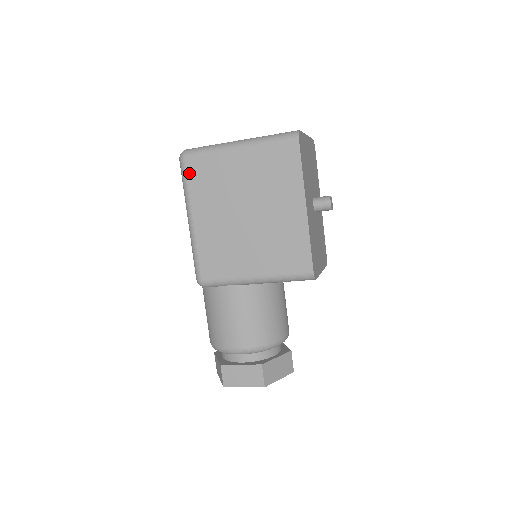
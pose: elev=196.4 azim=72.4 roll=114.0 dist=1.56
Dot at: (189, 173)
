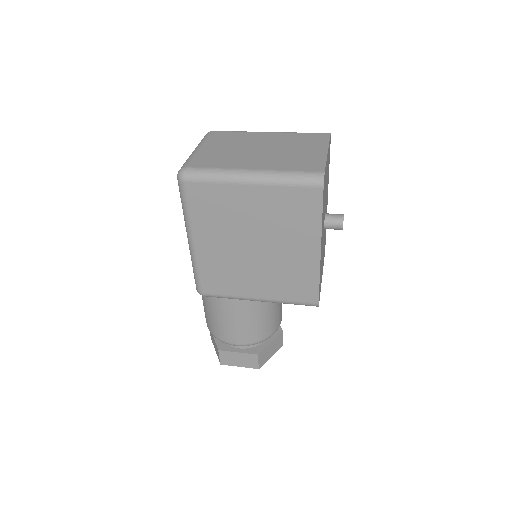
Dot at: (190, 198)
